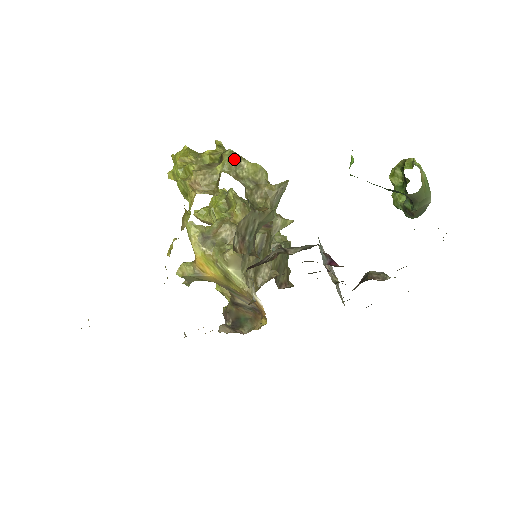
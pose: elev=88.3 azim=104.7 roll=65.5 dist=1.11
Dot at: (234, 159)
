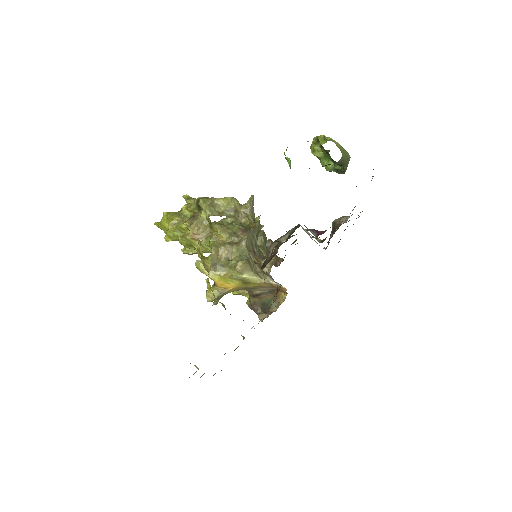
Dot at: (208, 203)
